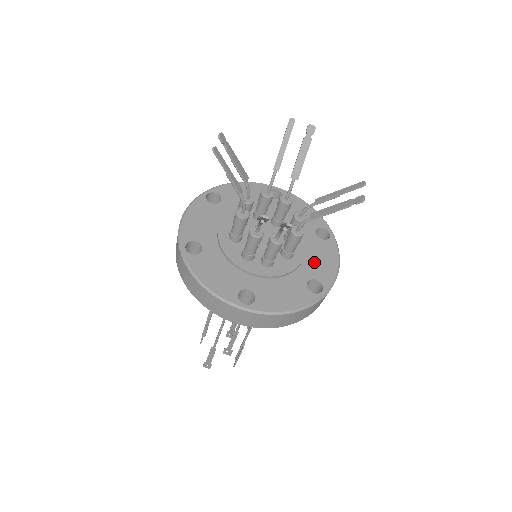
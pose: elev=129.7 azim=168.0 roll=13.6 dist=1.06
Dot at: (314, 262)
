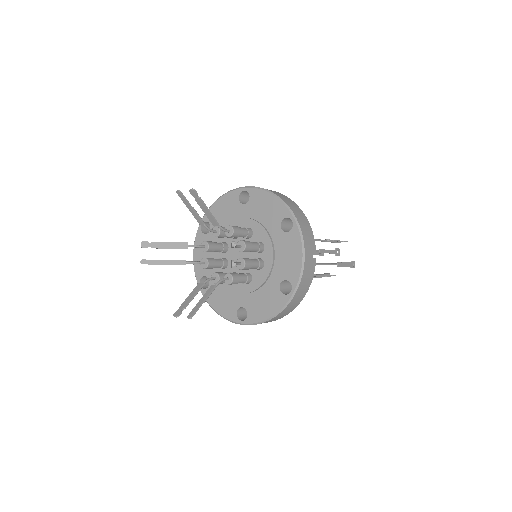
Dot at: (282, 262)
